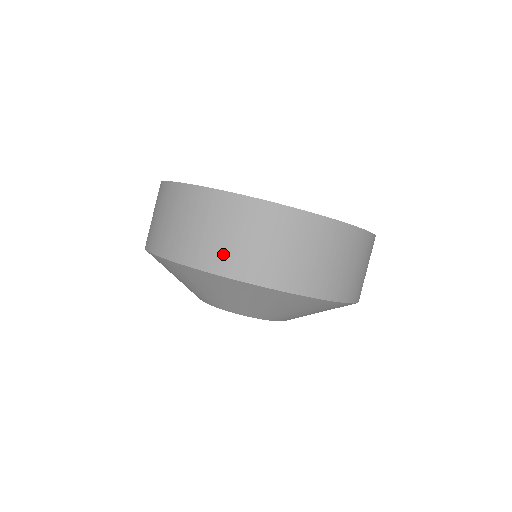
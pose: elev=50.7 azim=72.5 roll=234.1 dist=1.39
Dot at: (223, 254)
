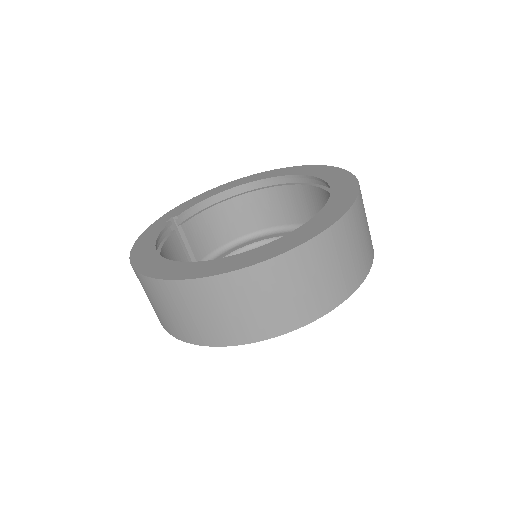
Dot at: (161, 319)
